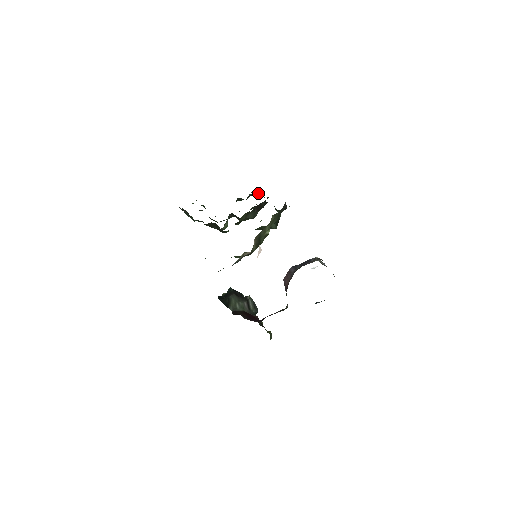
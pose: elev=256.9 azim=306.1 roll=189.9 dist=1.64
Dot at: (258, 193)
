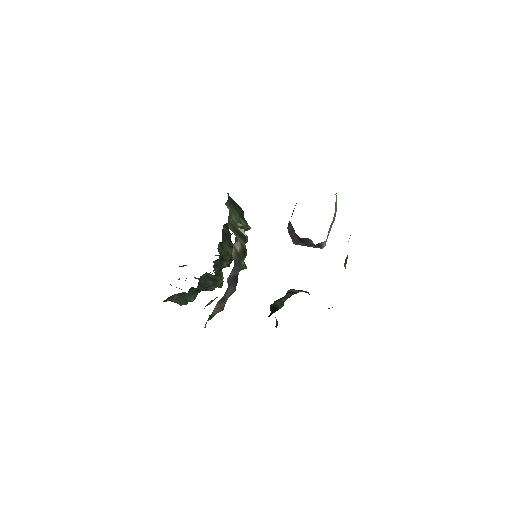
Dot at: occluded
